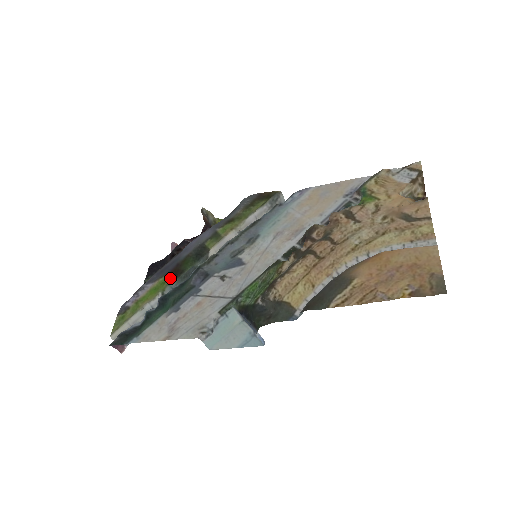
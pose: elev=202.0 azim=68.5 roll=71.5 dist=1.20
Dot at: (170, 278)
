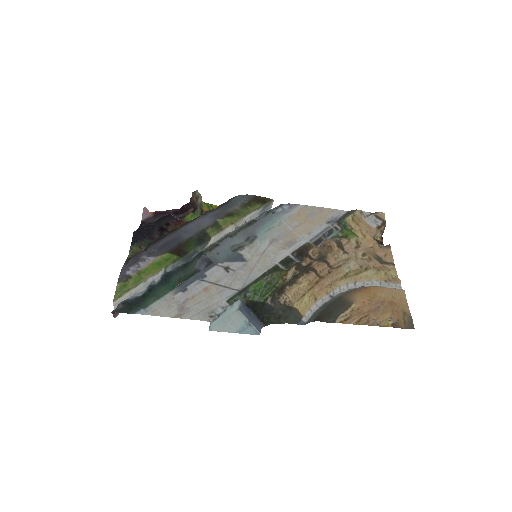
Dot at: (173, 256)
